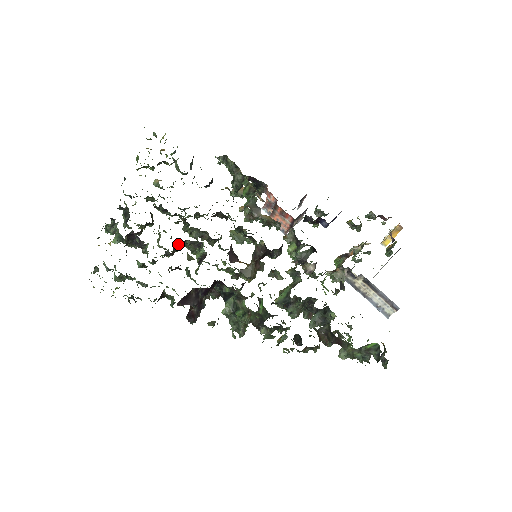
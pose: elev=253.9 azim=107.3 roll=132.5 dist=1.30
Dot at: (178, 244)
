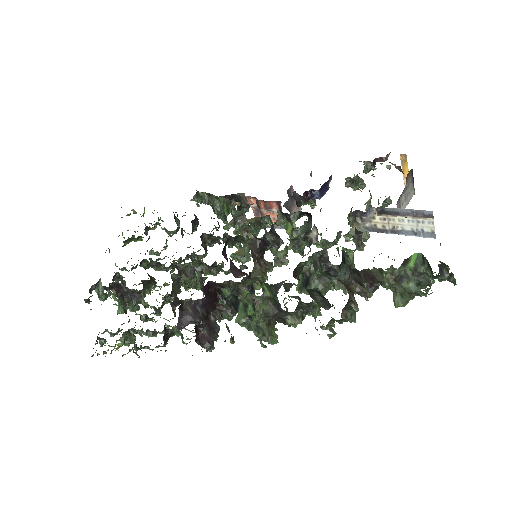
Dot at: (177, 285)
